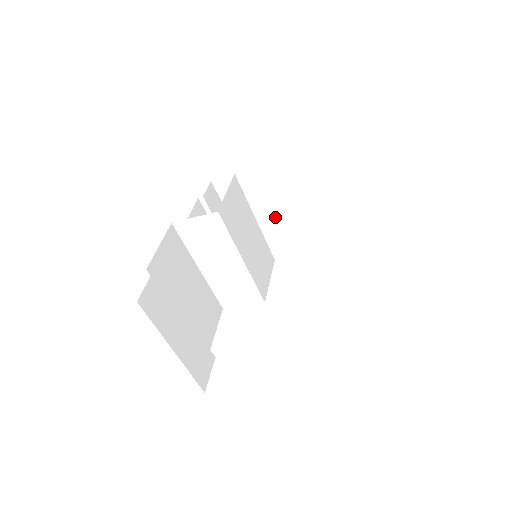
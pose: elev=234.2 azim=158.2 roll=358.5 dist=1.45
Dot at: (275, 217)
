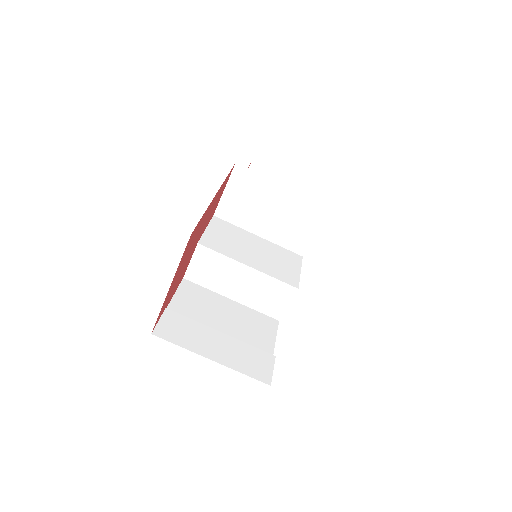
Dot at: (268, 223)
